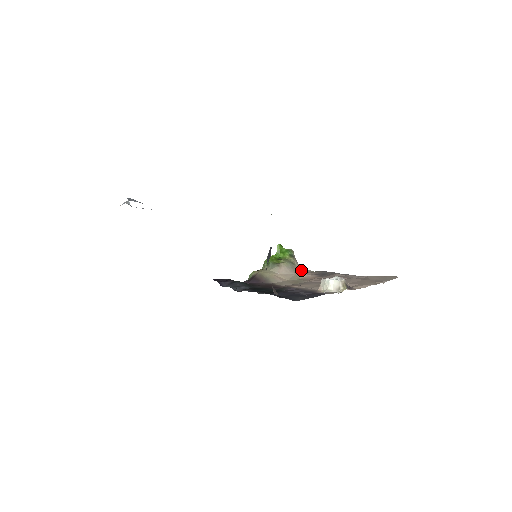
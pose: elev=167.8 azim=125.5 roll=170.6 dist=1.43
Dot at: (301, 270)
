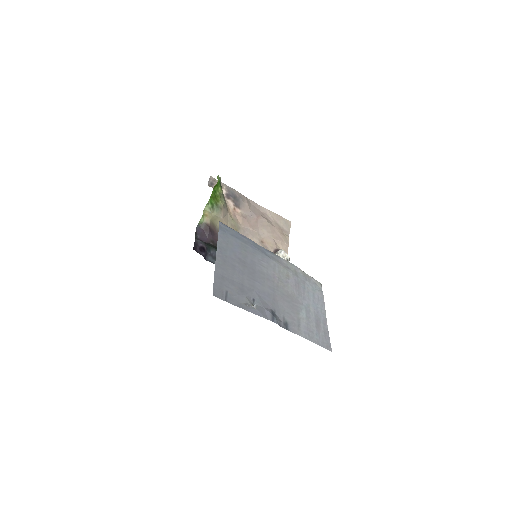
Dot at: occluded
